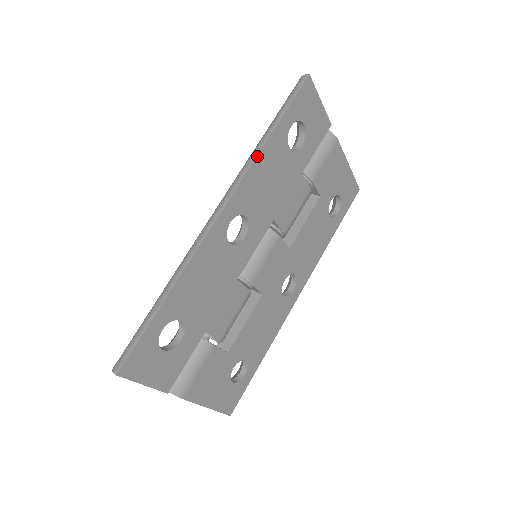
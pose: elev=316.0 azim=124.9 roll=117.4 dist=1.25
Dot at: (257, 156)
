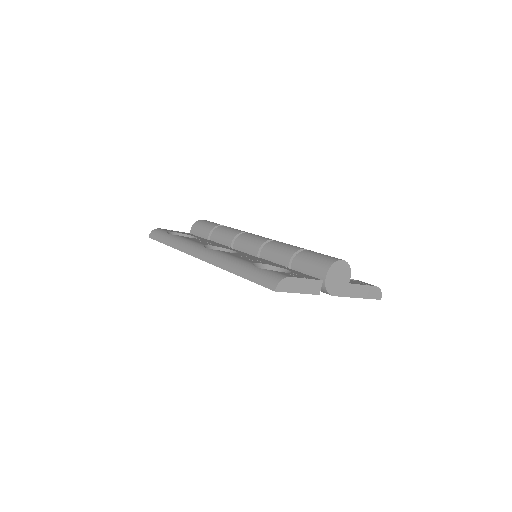
Dot at: (224, 269)
